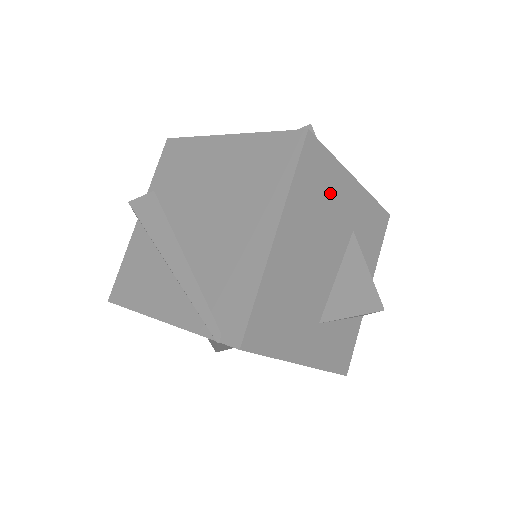
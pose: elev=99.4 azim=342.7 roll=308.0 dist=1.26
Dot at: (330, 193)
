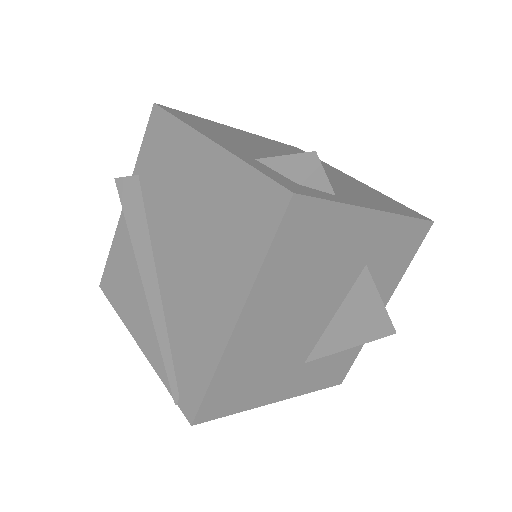
Dot at: (330, 245)
